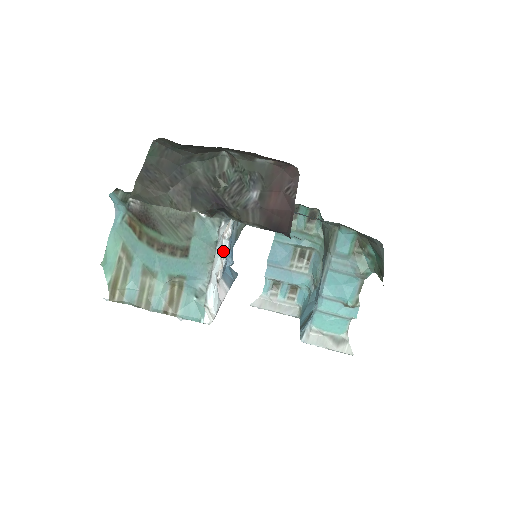
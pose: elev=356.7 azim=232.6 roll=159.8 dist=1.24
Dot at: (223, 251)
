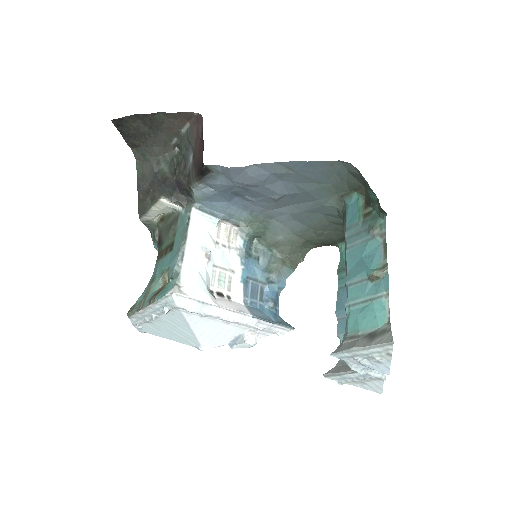
Dot at: (234, 268)
